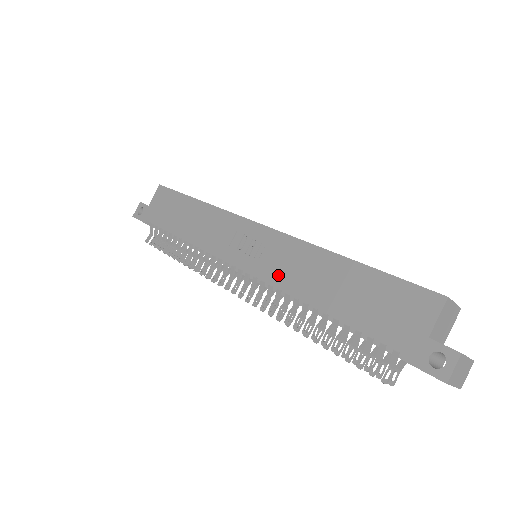
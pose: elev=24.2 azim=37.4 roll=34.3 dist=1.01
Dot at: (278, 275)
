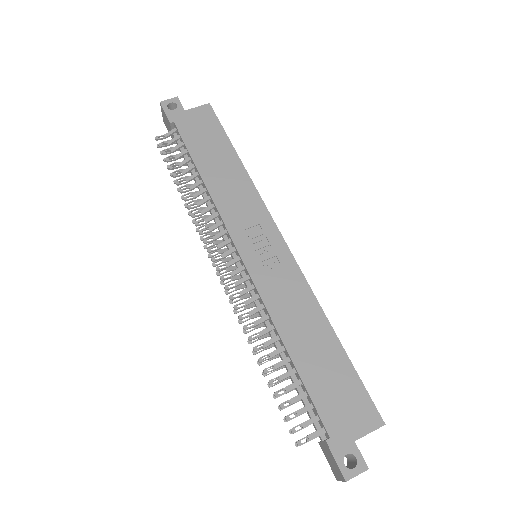
Dot at: (272, 296)
